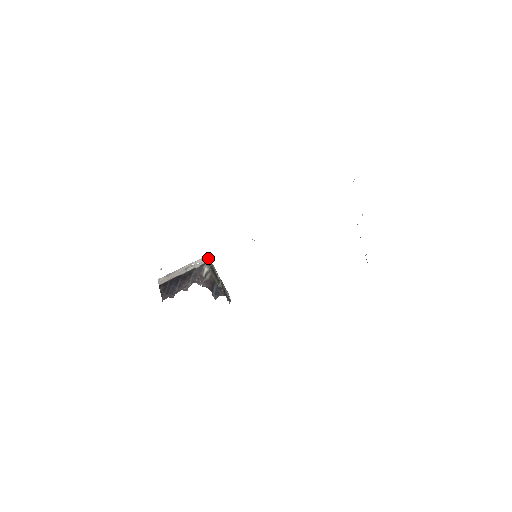
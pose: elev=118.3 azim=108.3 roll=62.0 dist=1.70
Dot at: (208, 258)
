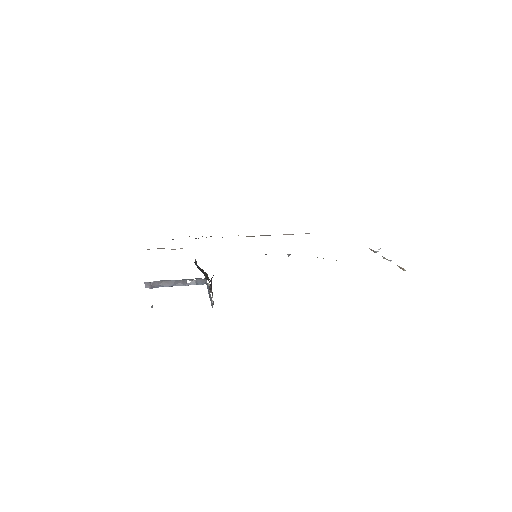
Dot at: occluded
